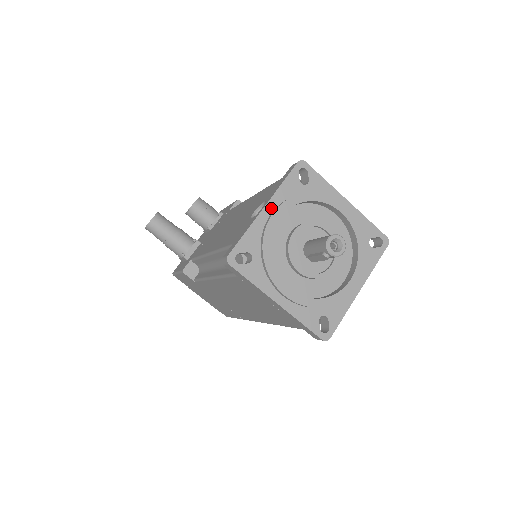
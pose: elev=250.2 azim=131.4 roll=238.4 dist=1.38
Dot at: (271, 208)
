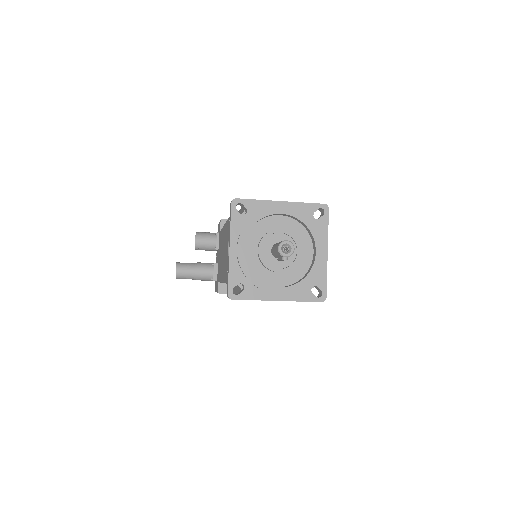
Dot at: (234, 246)
